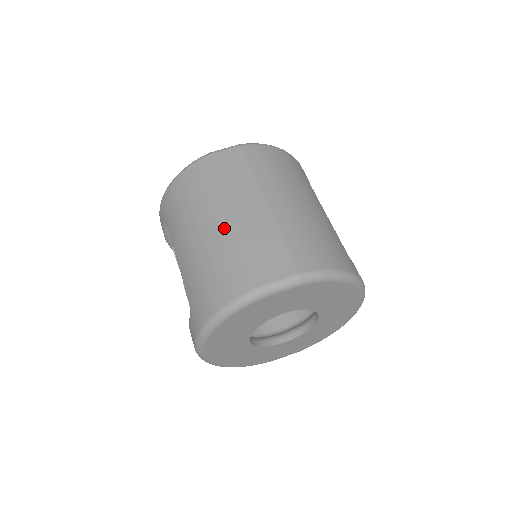
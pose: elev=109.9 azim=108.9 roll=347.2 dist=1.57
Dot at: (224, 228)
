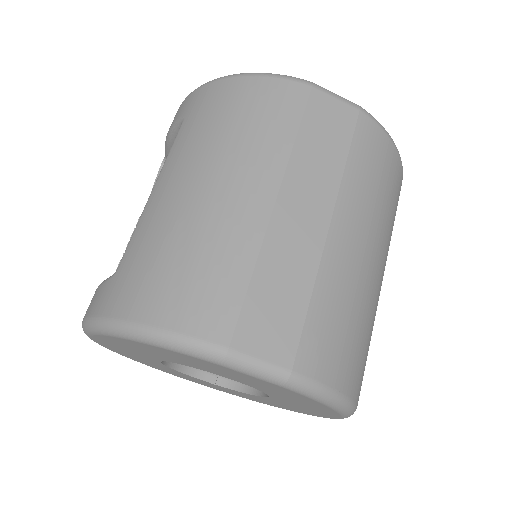
Dot at: (247, 211)
